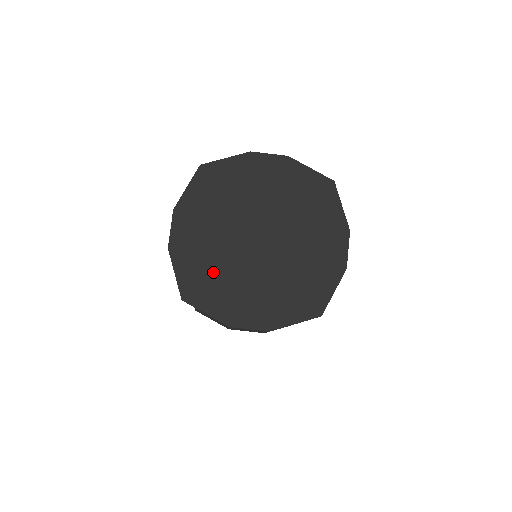
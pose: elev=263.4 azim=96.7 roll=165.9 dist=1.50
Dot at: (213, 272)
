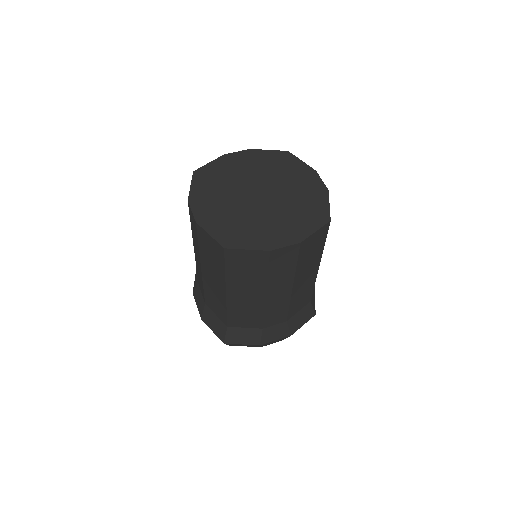
Dot at: (238, 224)
